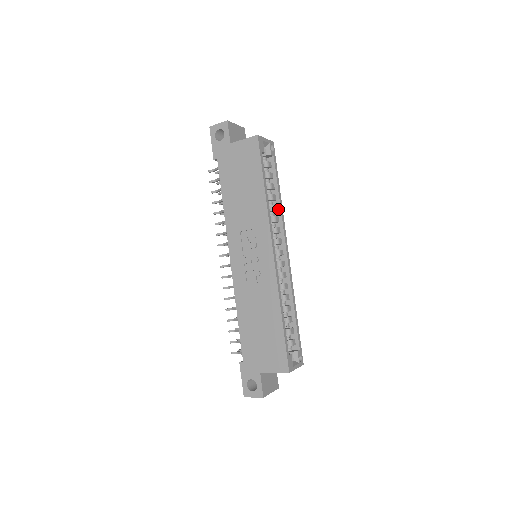
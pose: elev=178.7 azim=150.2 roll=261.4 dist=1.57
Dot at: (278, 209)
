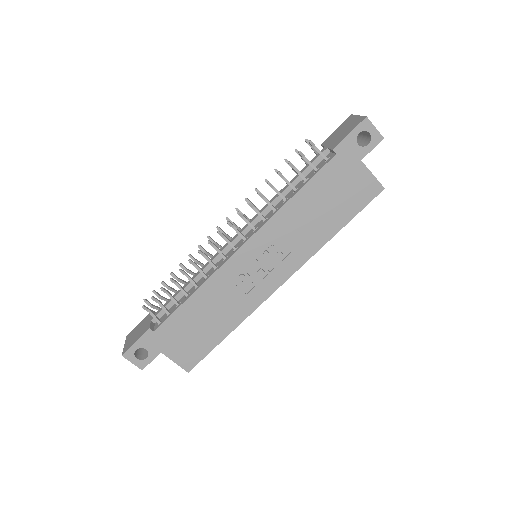
Dot at: occluded
